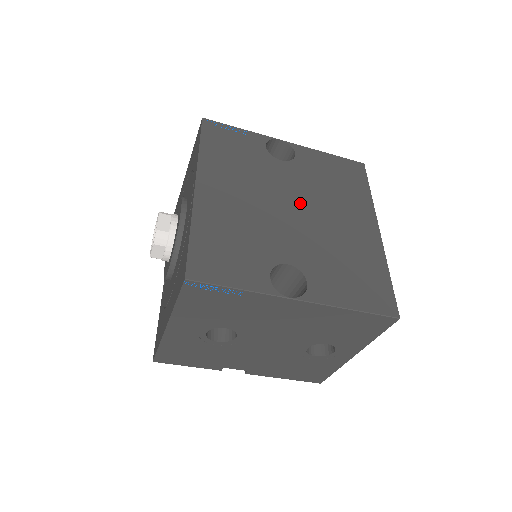
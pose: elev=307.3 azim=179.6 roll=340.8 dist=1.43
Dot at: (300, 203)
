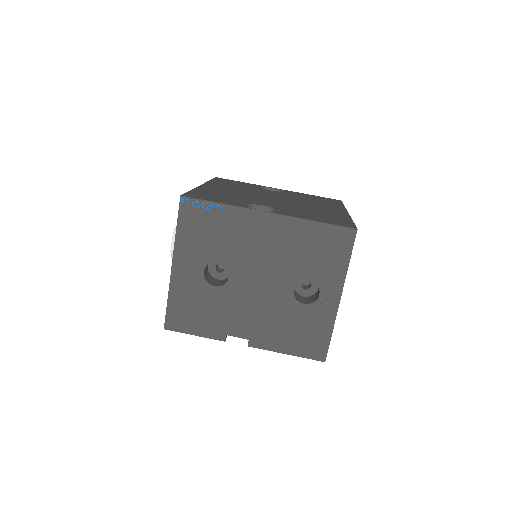
Dot at: (281, 198)
